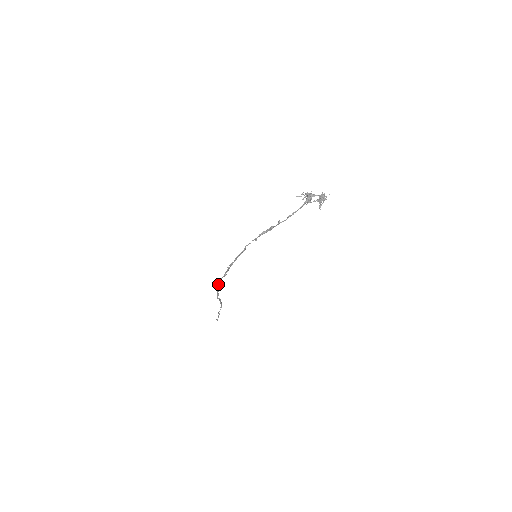
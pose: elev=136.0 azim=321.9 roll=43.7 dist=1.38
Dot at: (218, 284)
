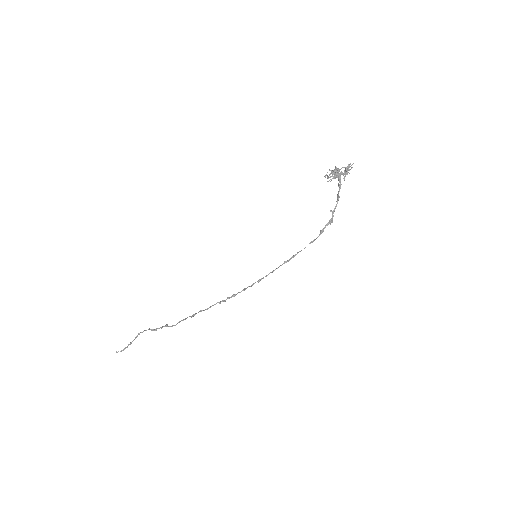
Dot at: (200, 311)
